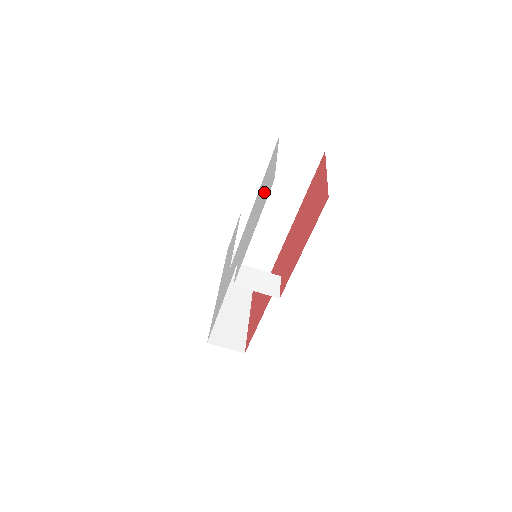
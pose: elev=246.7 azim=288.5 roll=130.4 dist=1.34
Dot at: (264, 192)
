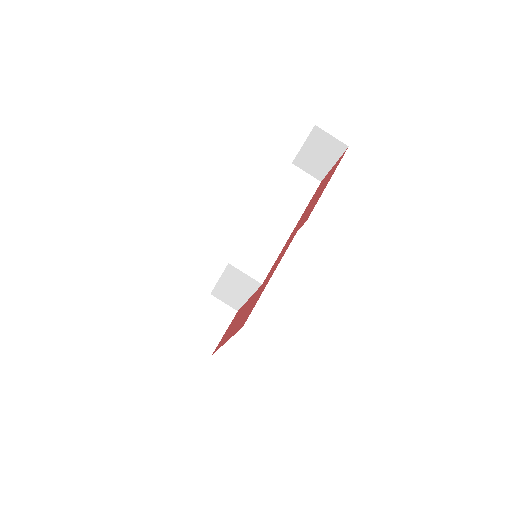
Dot at: occluded
